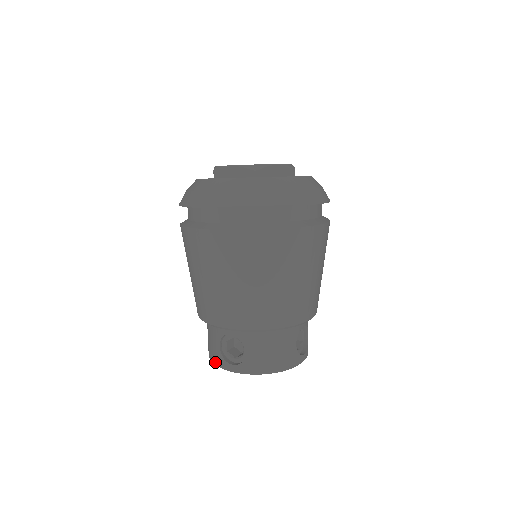
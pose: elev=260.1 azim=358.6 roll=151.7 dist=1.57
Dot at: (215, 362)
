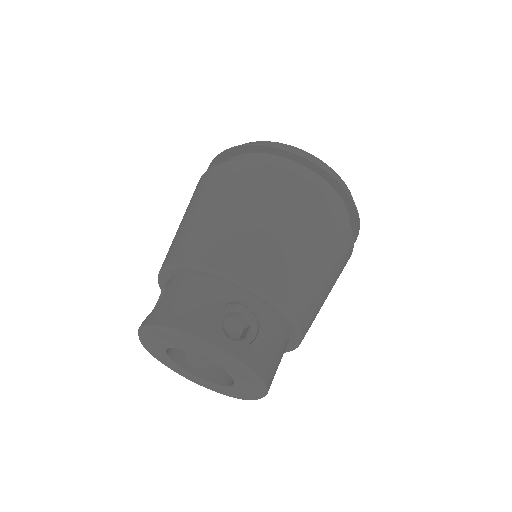
Dot at: occluded
